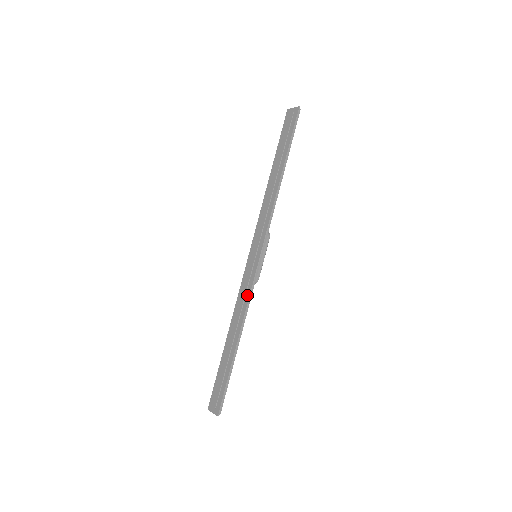
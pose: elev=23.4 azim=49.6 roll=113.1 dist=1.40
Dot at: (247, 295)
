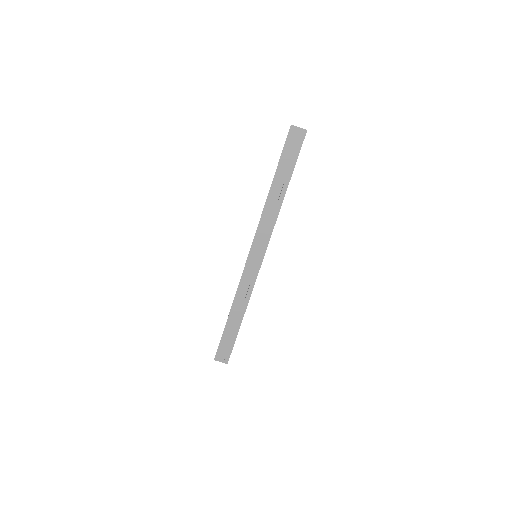
Dot at: (251, 287)
